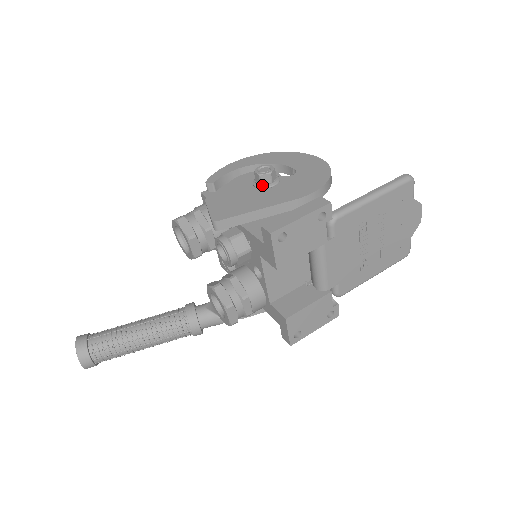
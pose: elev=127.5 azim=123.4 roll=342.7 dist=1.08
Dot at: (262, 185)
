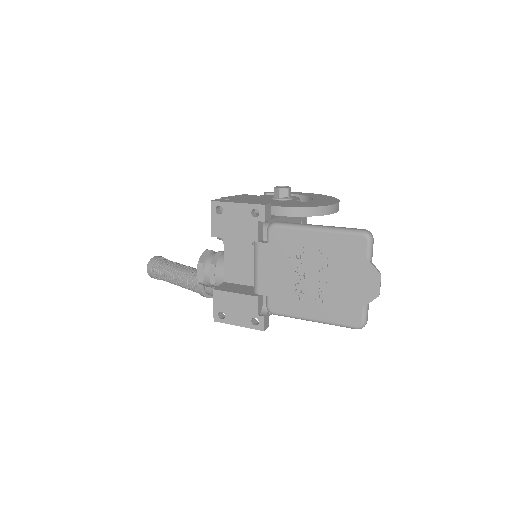
Dot at: (274, 197)
